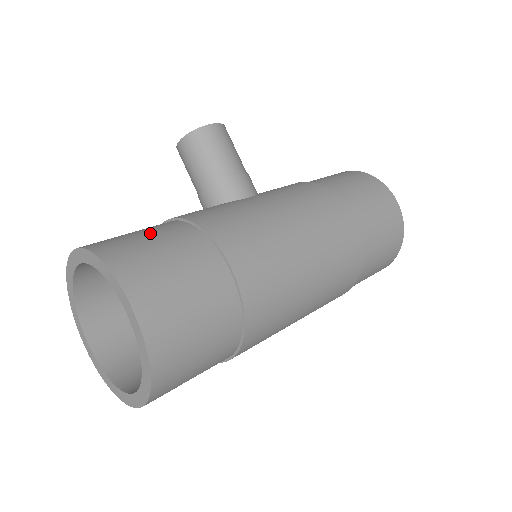
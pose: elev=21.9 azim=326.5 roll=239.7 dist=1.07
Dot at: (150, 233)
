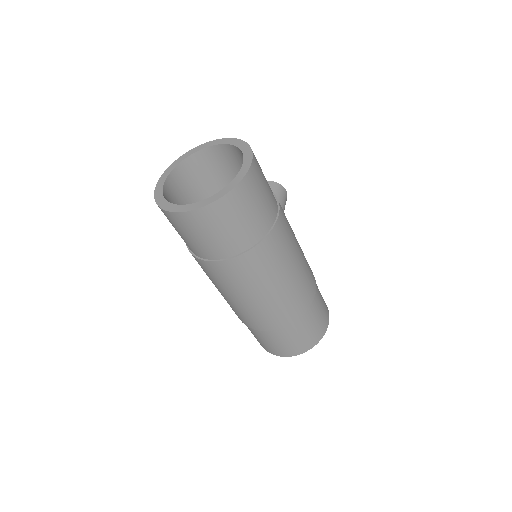
Dot at: occluded
